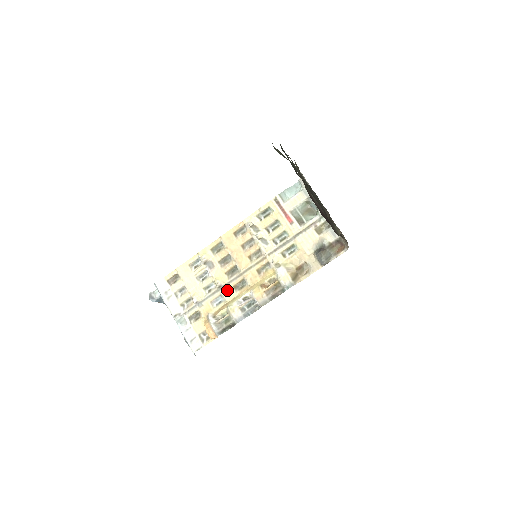
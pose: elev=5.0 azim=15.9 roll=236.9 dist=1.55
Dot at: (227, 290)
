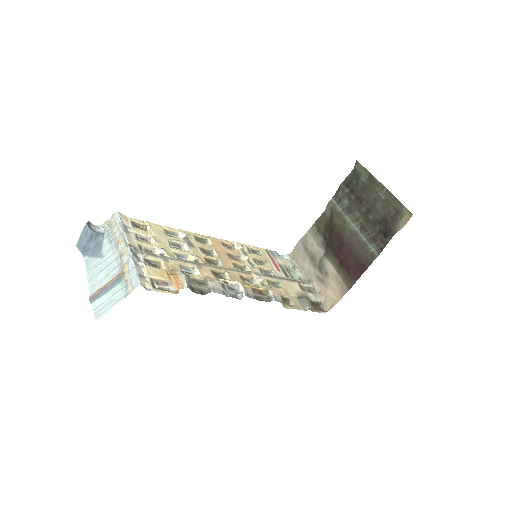
Dot at: (203, 268)
